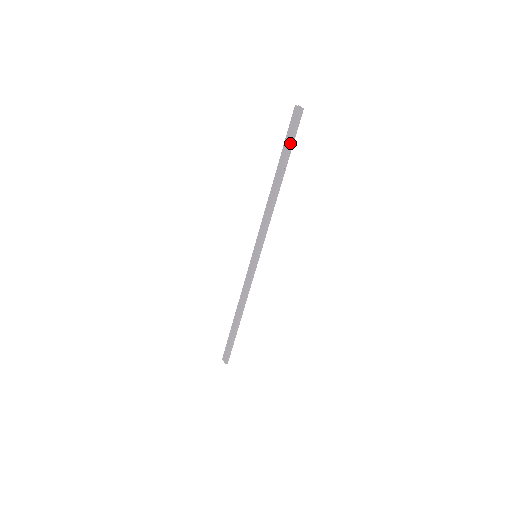
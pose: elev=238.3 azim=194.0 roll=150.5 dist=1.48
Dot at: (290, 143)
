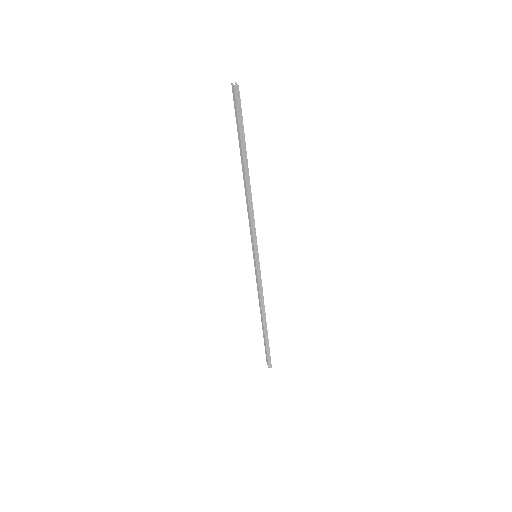
Dot at: (239, 128)
